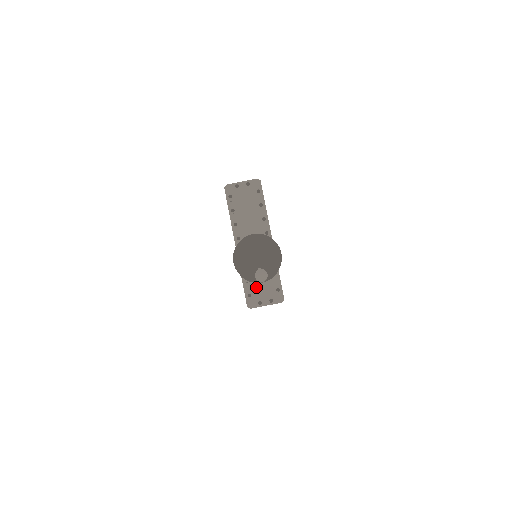
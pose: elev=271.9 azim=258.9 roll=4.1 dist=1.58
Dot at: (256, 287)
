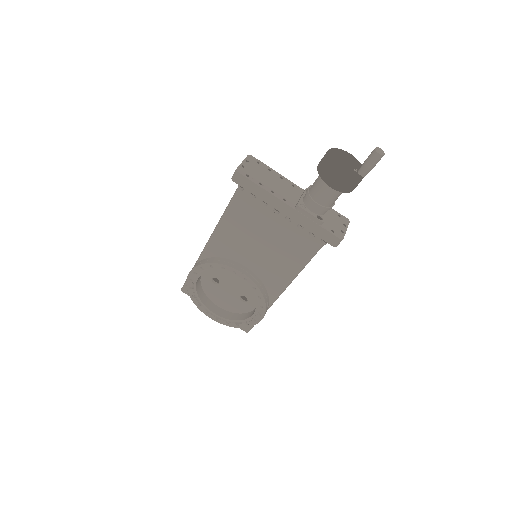
Dot at: (329, 223)
